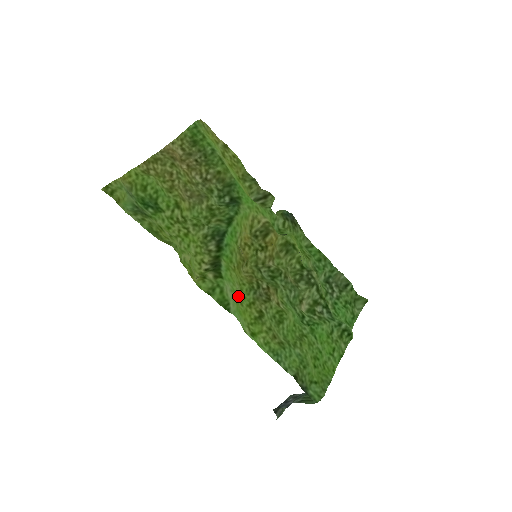
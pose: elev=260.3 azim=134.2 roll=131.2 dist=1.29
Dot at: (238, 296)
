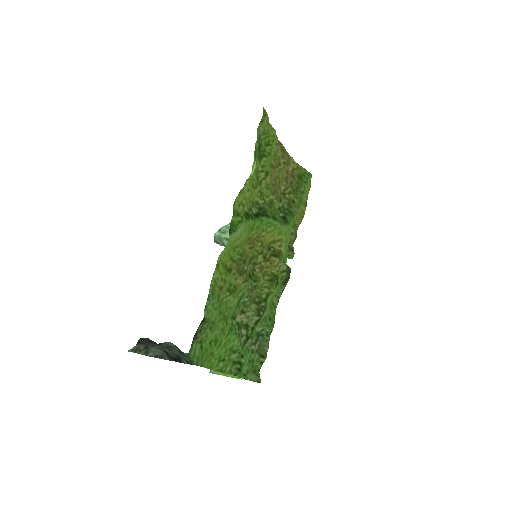
Dot at: (235, 243)
